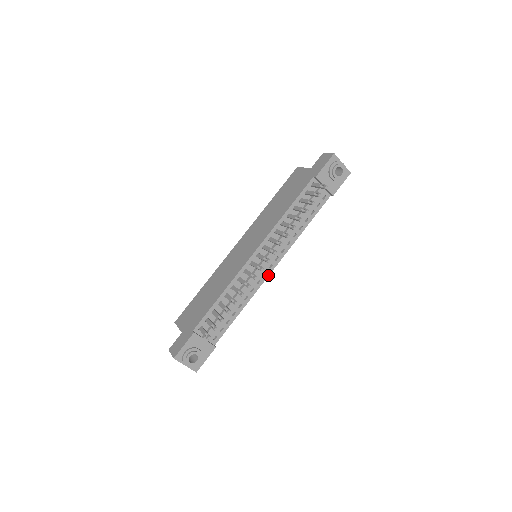
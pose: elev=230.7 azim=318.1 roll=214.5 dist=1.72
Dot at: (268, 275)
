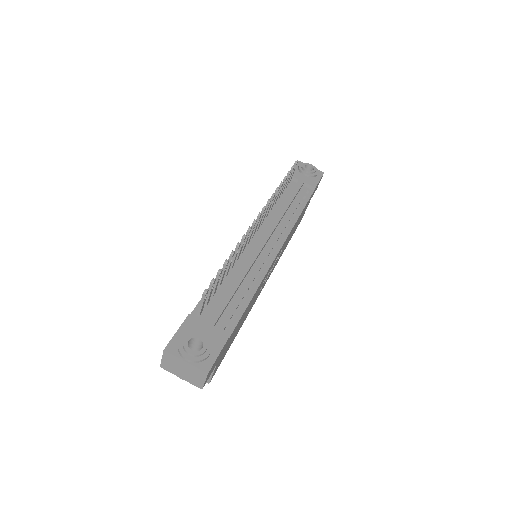
Dot at: (275, 256)
